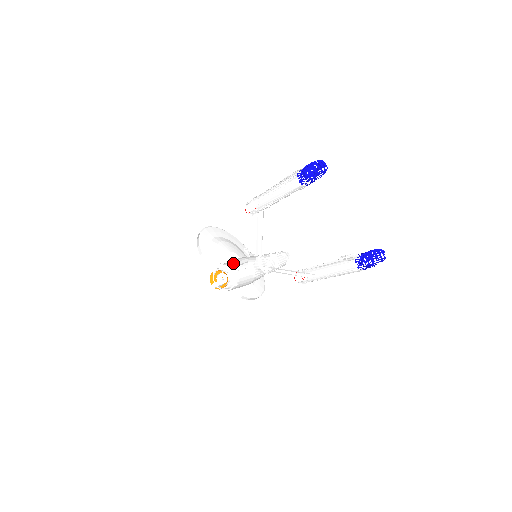
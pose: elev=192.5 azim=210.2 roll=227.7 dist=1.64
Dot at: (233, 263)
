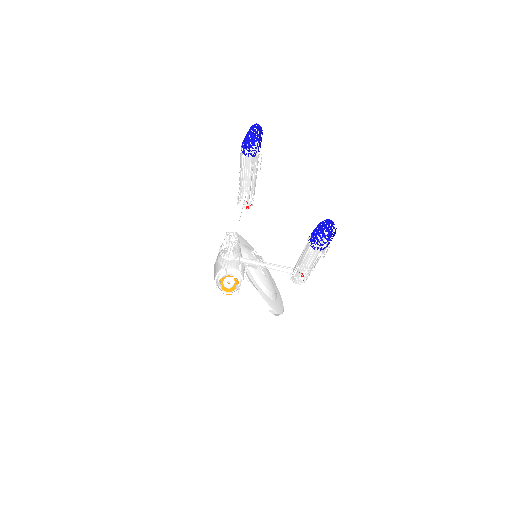
Dot at: occluded
